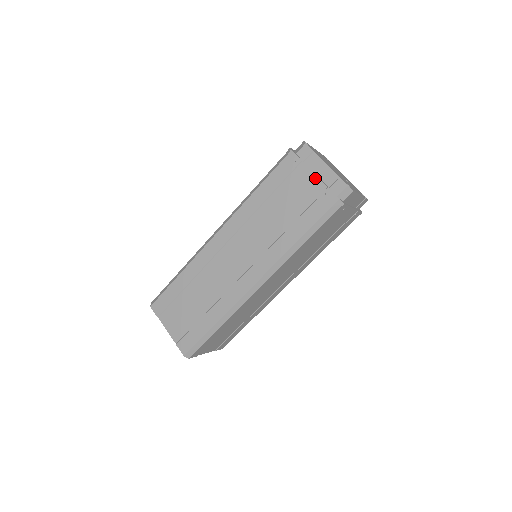
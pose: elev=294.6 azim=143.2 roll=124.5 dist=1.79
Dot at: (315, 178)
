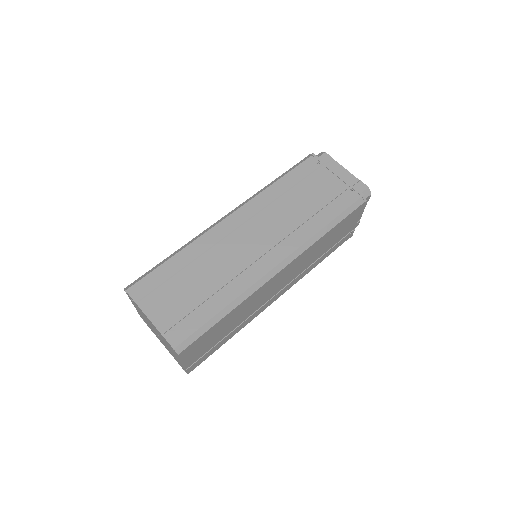
Dot at: (339, 177)
